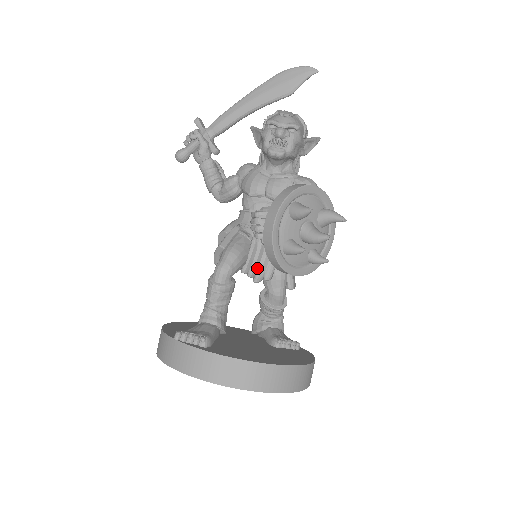
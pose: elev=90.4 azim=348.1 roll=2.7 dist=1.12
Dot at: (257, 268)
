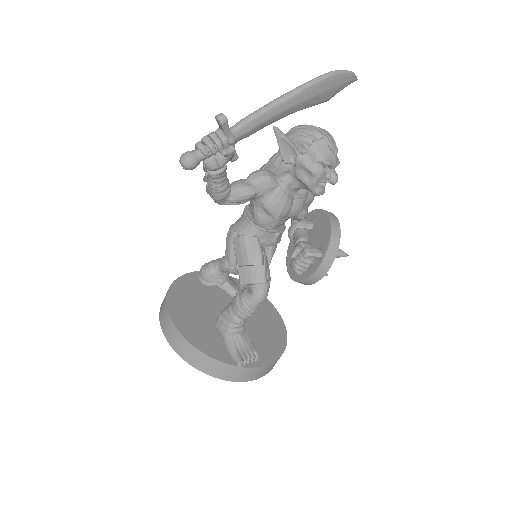
Dot at: occluded
